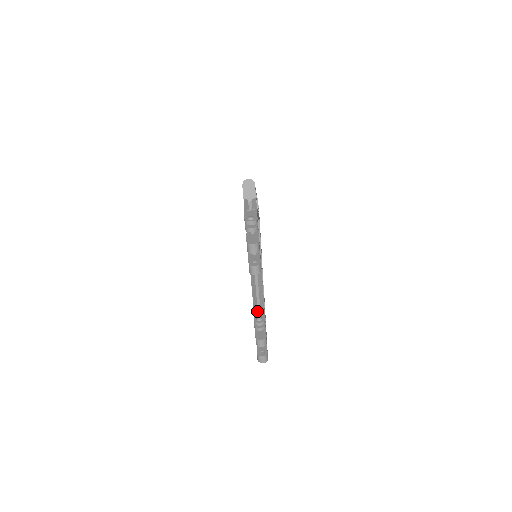
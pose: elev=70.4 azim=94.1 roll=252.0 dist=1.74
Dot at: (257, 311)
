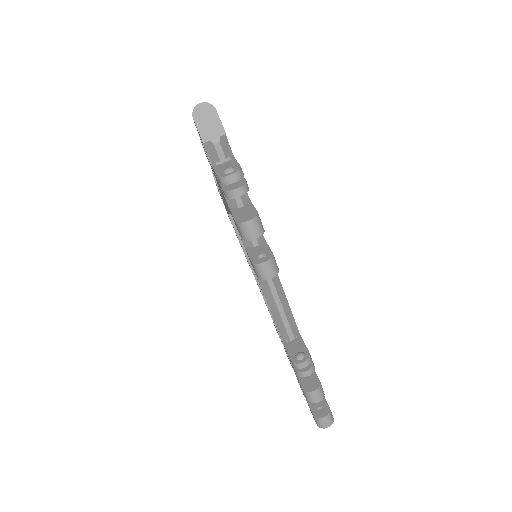
Dot at: (290, 344)
